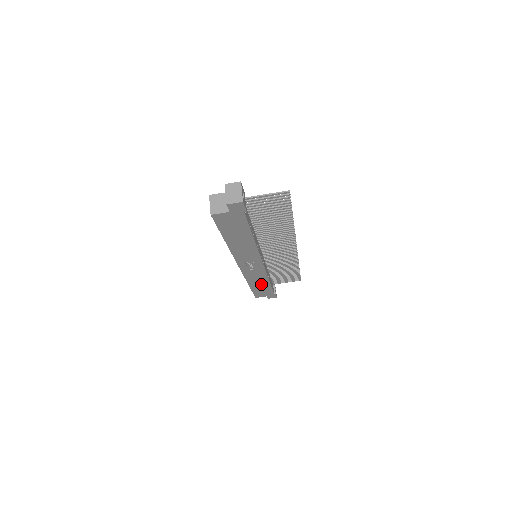
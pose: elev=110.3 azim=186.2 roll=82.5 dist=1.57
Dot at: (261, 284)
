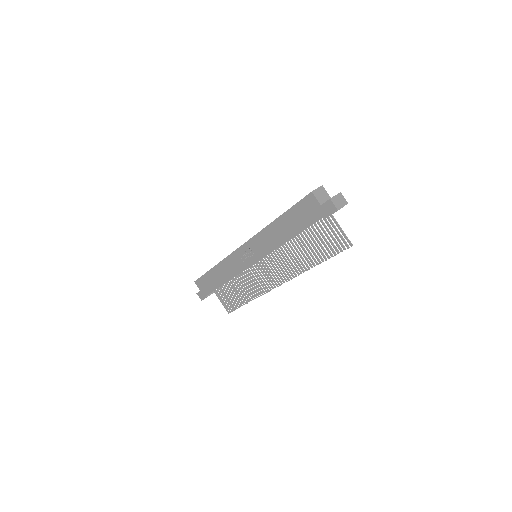
Dot at: (220, 277)
